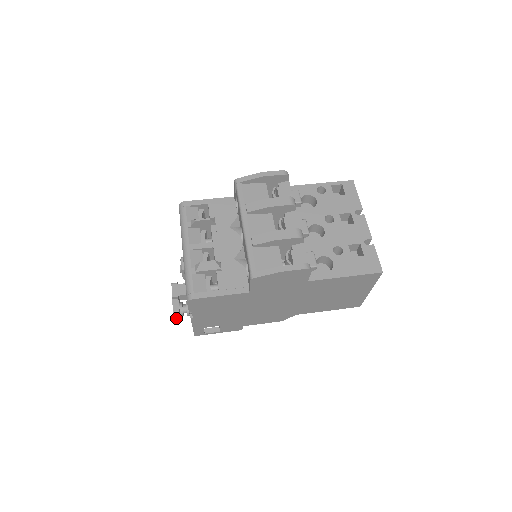
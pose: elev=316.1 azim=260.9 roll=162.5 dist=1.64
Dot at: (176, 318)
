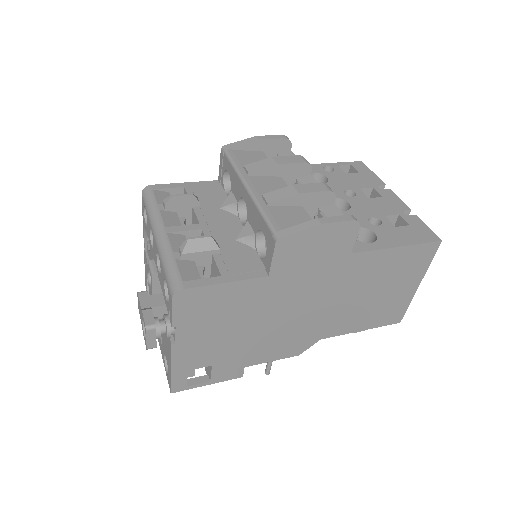
Dot at: (148, 343)
